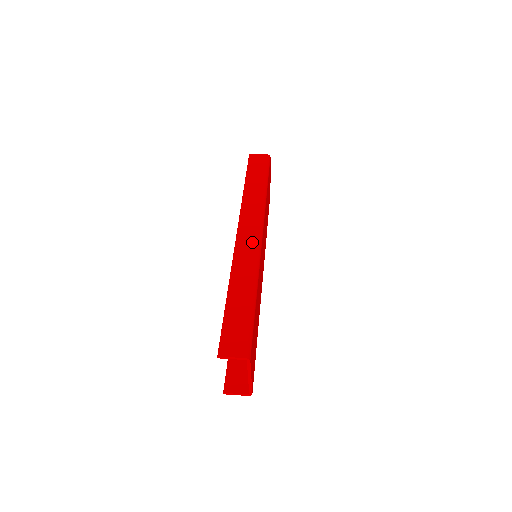
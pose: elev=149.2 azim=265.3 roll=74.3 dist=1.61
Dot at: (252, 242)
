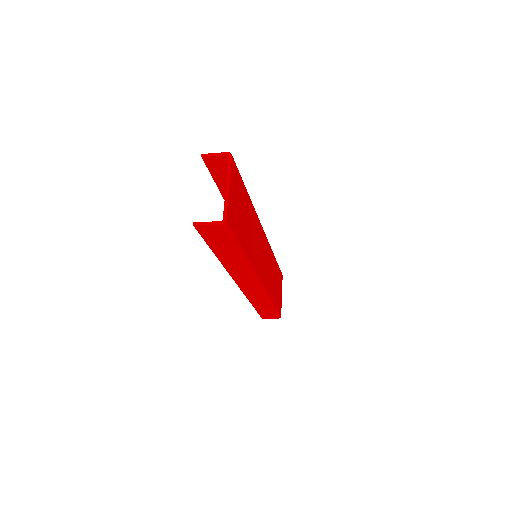
Dot at: occluded
